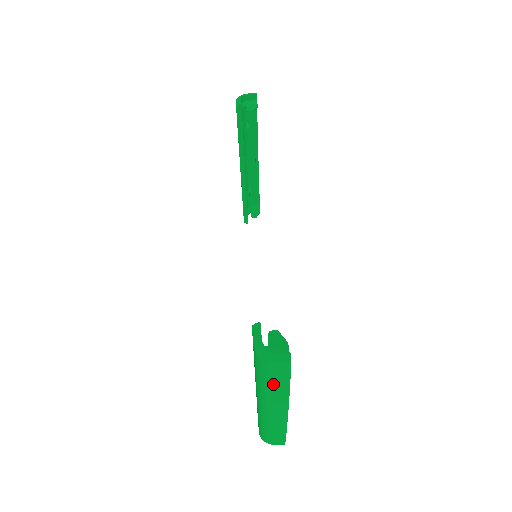
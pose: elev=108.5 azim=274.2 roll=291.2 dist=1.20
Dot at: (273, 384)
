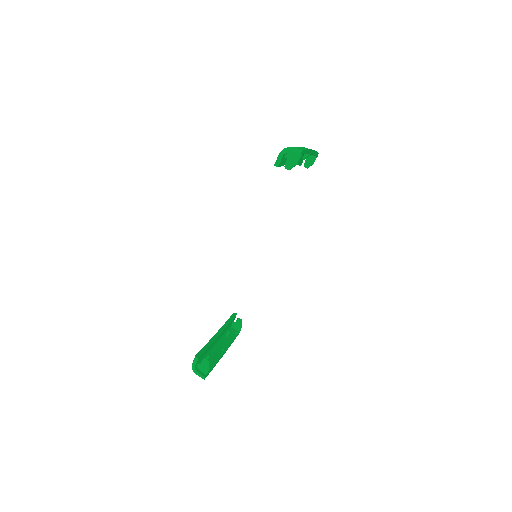
Dot at: occluded
